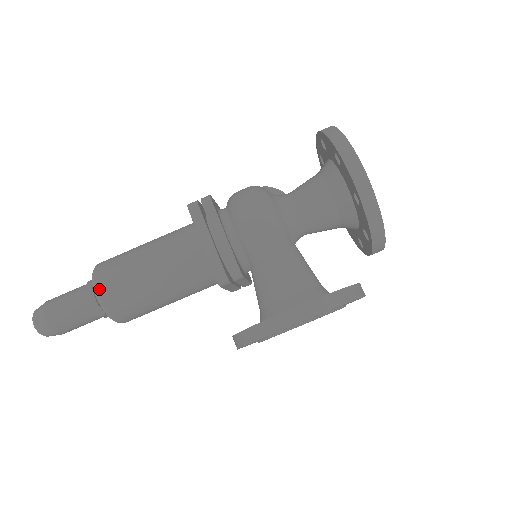
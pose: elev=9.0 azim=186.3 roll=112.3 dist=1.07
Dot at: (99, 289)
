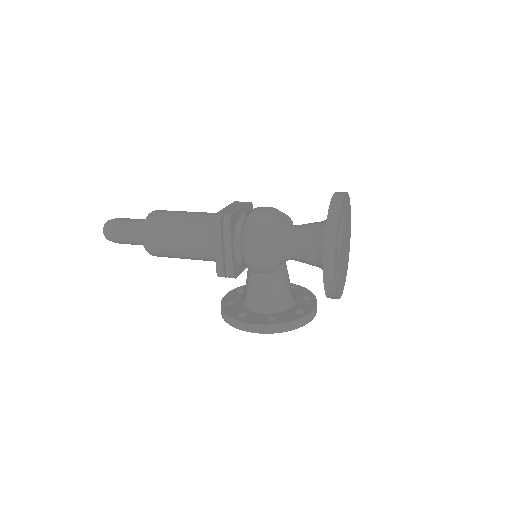
Dot at: (145, 240)
